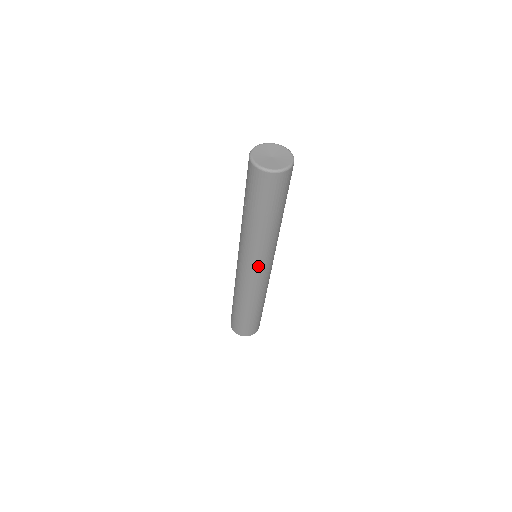
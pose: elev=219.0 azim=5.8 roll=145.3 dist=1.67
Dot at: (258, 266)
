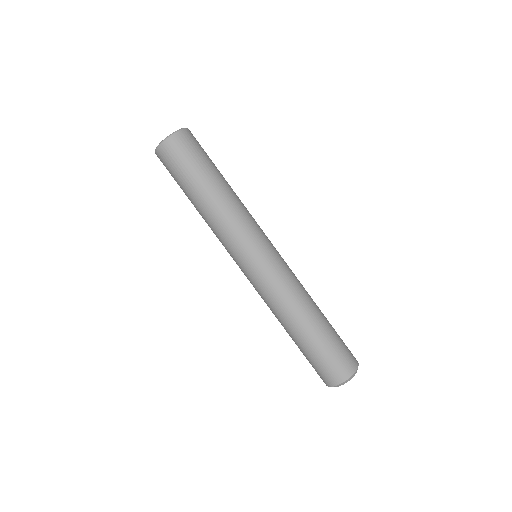
Dot at: (258, 247)
